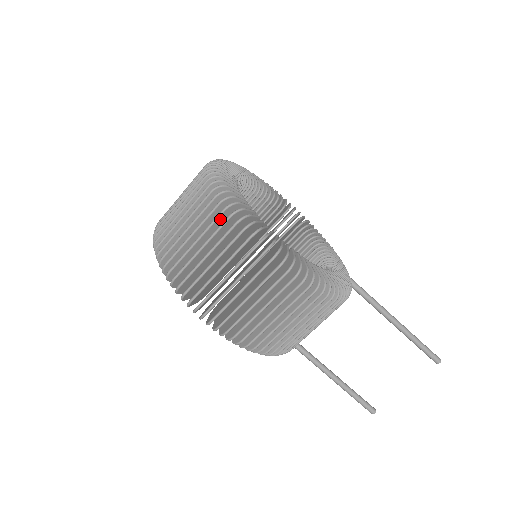
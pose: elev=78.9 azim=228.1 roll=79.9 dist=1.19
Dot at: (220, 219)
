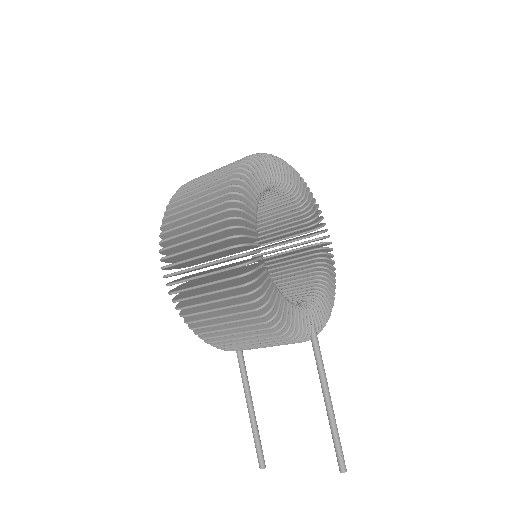
Dot at: (223, 192)
